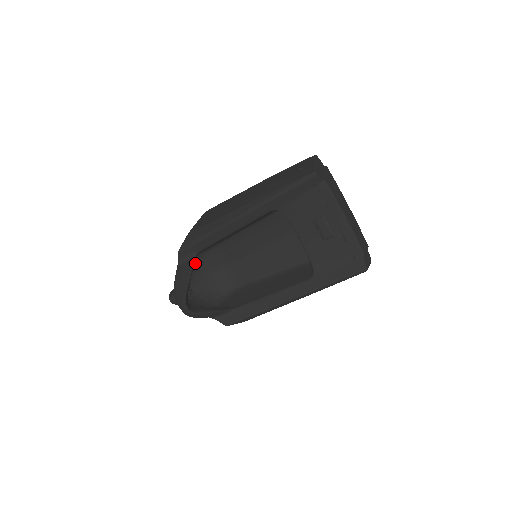
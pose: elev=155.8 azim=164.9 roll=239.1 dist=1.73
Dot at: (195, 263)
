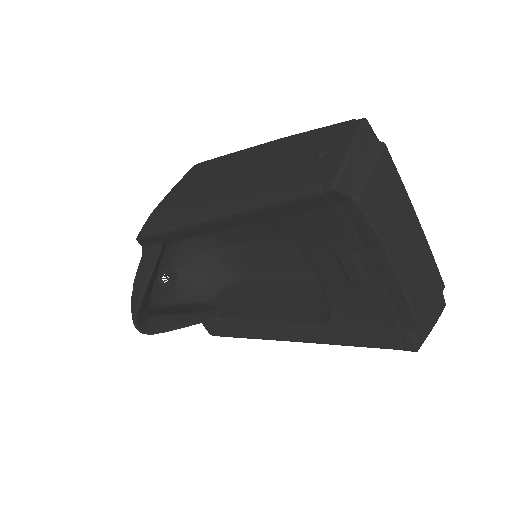
Dot at: occluded
